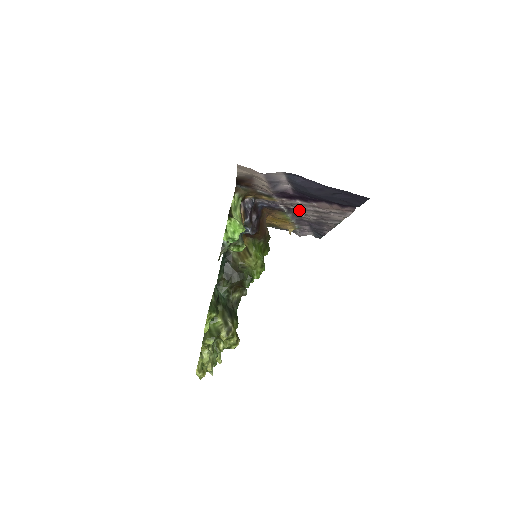
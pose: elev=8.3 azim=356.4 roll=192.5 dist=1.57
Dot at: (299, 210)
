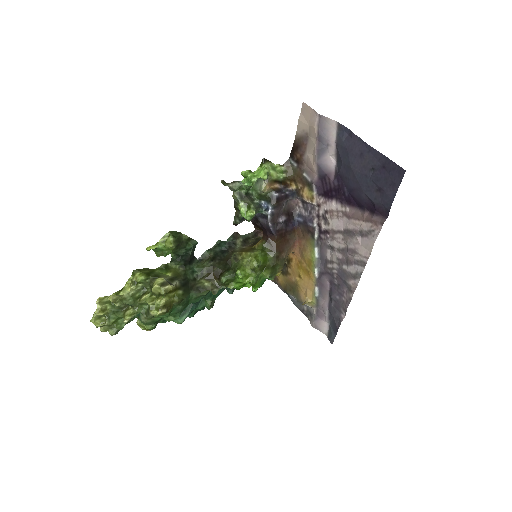
Dot at: (329, 236)
